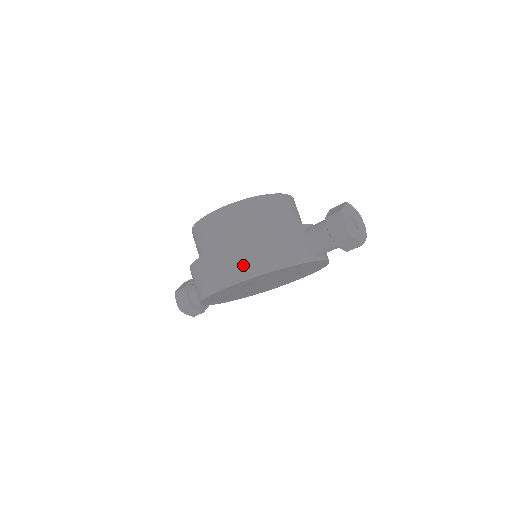
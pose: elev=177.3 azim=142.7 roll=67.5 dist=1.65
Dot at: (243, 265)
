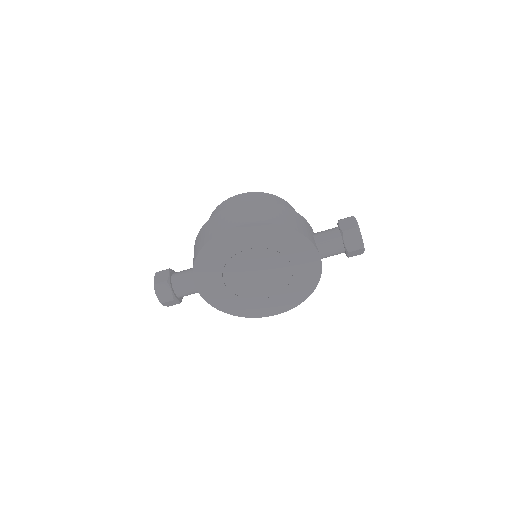
Dot at: (266, 215)
